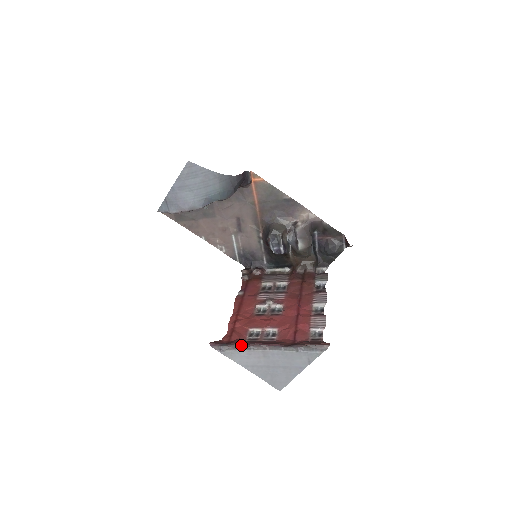
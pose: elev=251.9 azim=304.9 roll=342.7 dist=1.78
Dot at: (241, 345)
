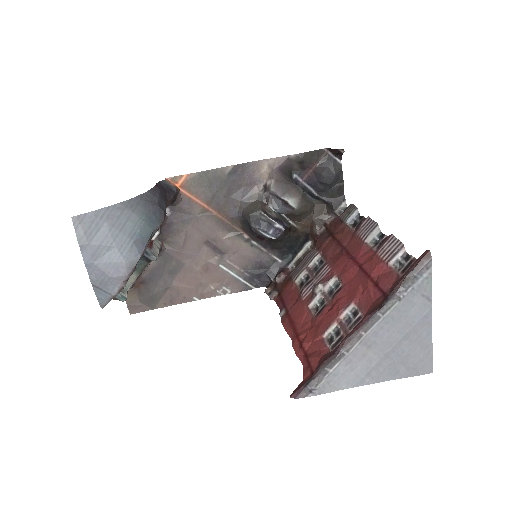
Dot at: (328, 361)
